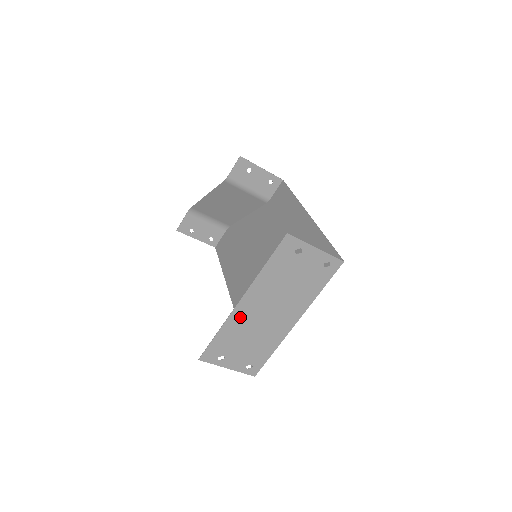
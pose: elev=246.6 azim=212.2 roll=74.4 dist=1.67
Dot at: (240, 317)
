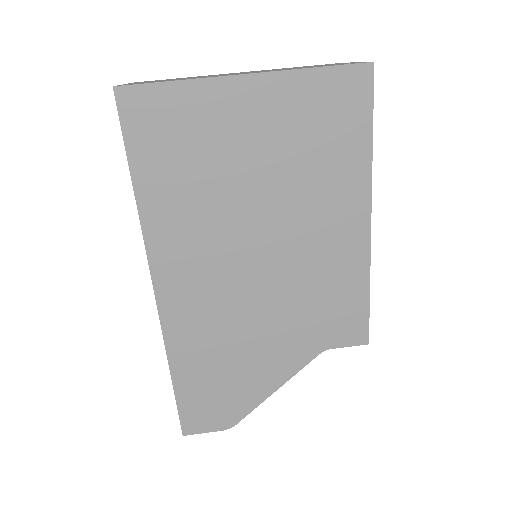
Dot at: occluded
